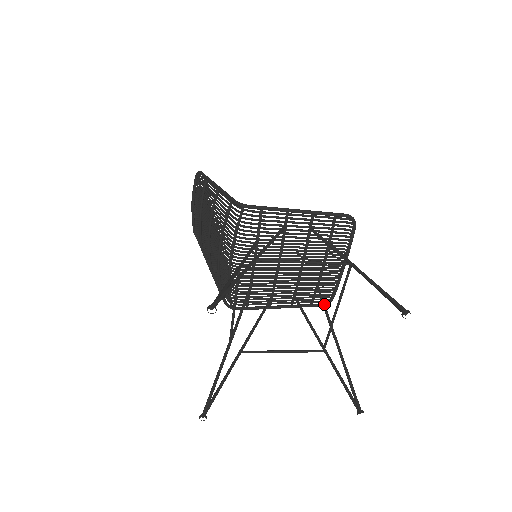
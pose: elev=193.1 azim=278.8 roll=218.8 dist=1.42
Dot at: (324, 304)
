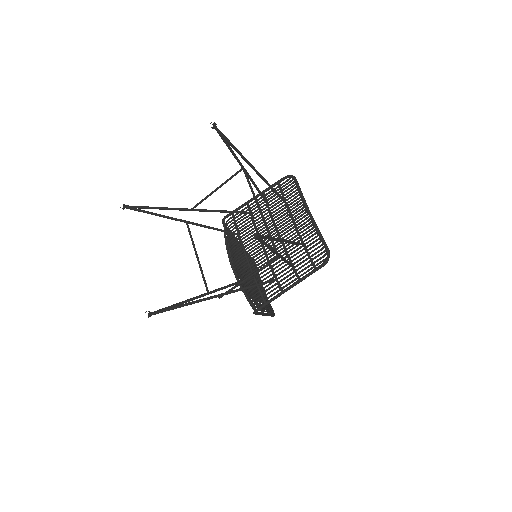
Dot at: (297, 242)
